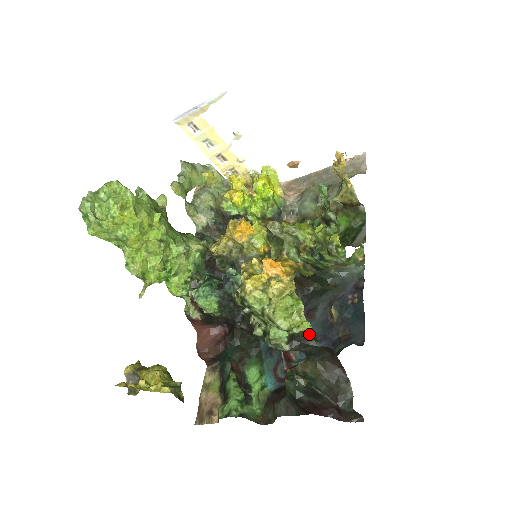
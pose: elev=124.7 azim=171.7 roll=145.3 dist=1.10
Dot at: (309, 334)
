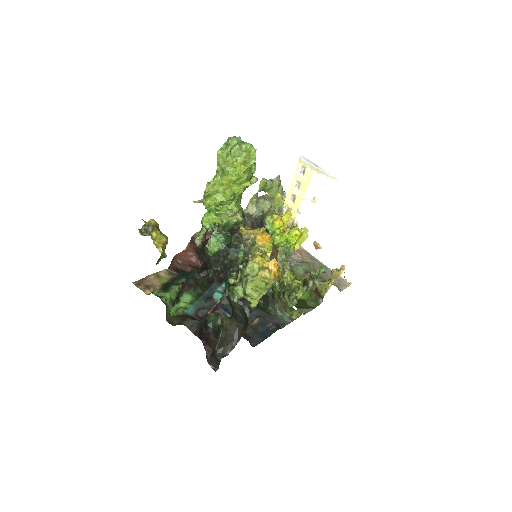
Dot at: (251, 307)
